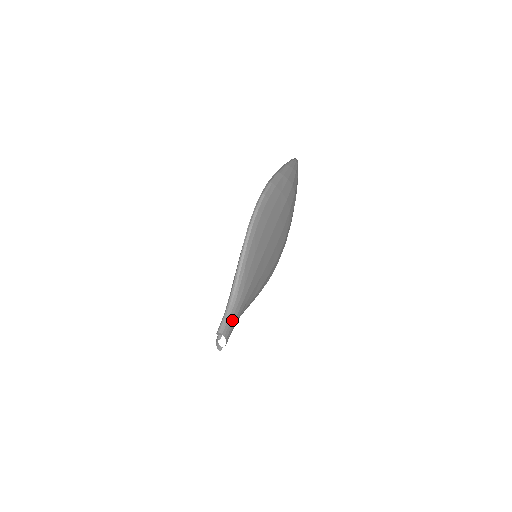
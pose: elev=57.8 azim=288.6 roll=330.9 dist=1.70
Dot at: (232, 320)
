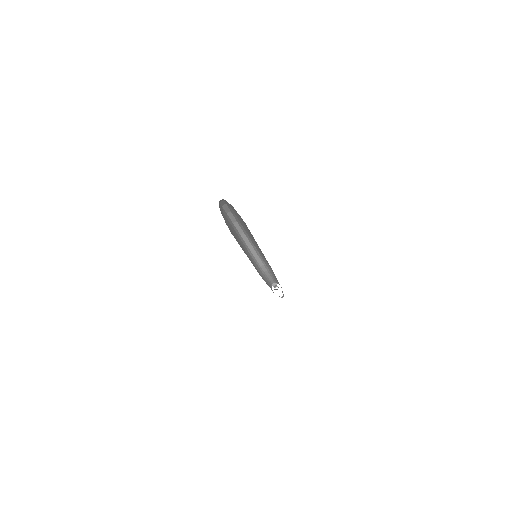
Dot at: (276, 279)
